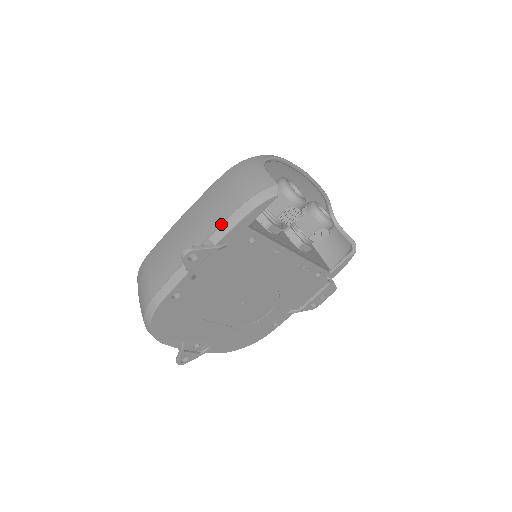
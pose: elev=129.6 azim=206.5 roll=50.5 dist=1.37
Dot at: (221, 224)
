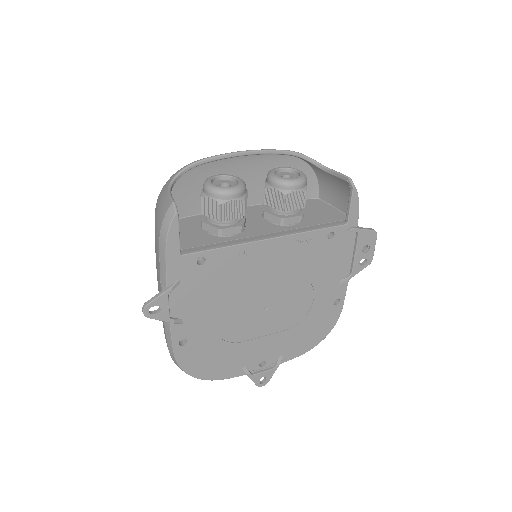
Dot at: (159, 267)
